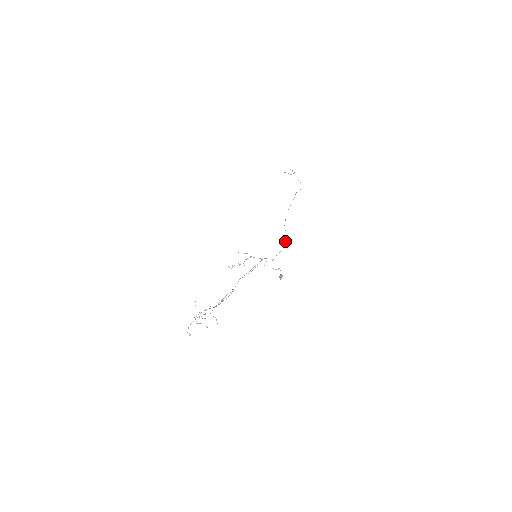
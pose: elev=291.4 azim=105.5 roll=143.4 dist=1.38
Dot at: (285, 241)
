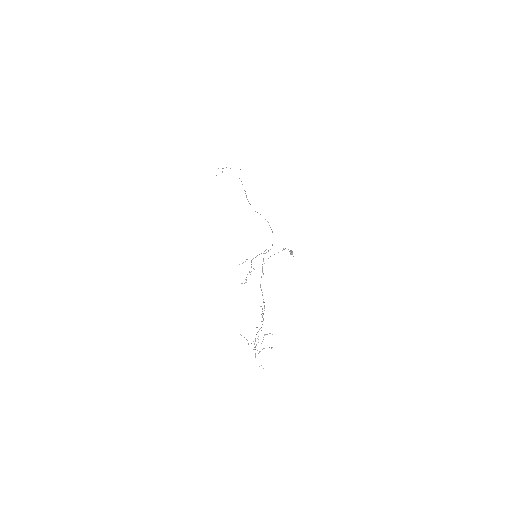
Dot at: occluded
